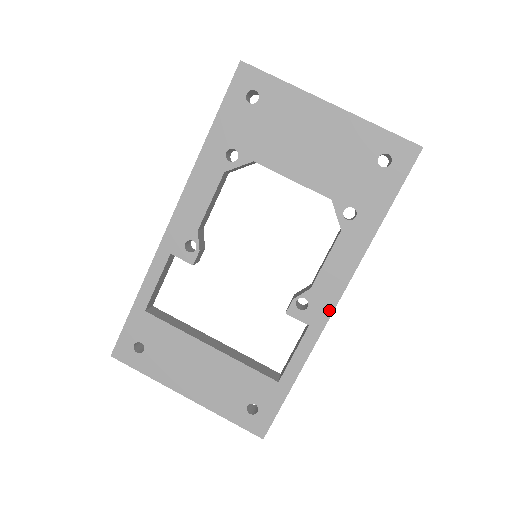
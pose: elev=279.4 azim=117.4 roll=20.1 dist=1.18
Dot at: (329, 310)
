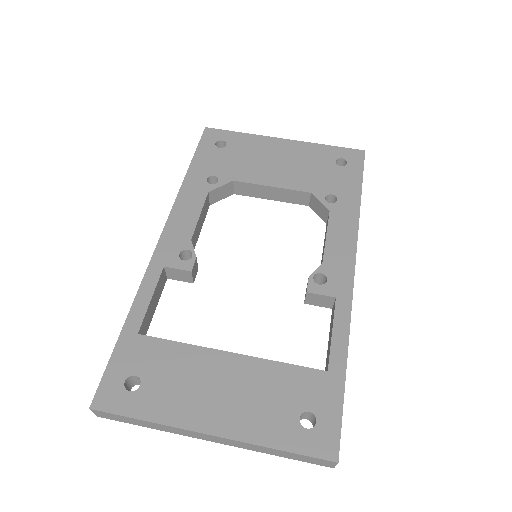
Dot at: (349, 277)
